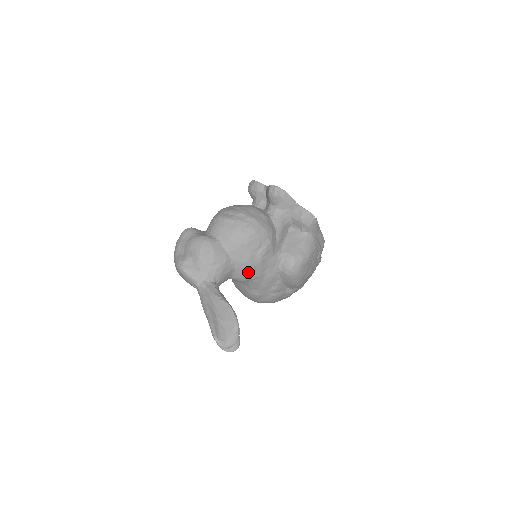
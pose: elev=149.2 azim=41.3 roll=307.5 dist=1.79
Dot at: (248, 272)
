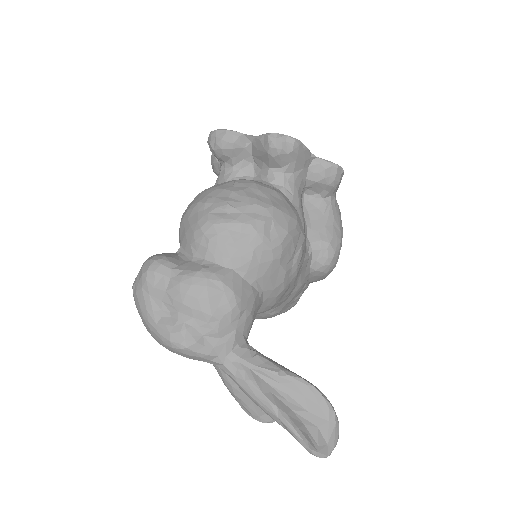
Dot at: (279, 297)
